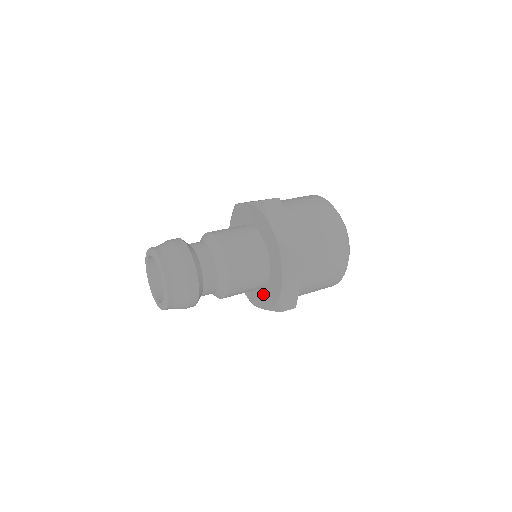
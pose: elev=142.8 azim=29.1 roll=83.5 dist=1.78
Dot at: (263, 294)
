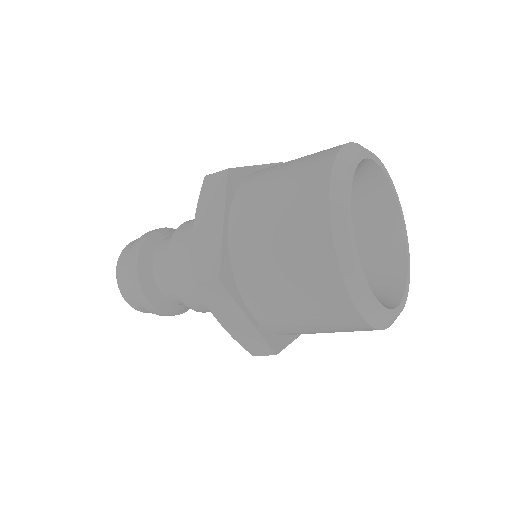
Dot at: occluded
